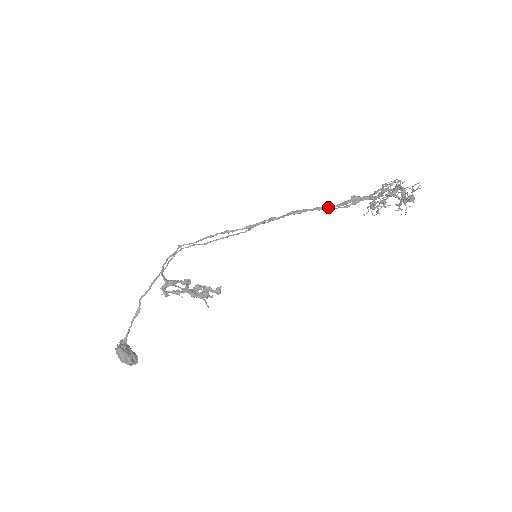
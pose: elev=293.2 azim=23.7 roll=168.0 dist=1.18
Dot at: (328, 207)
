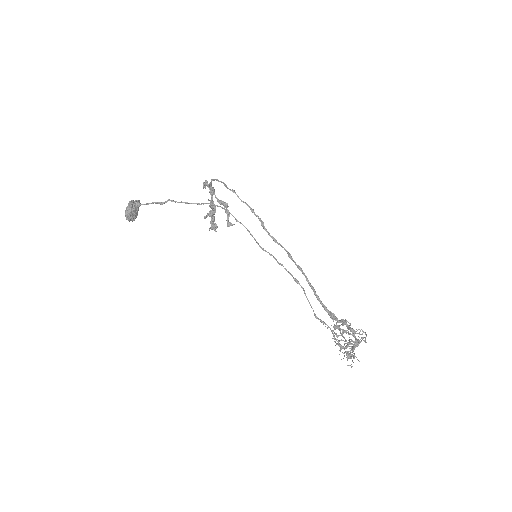
Dot at: (316, 296)
